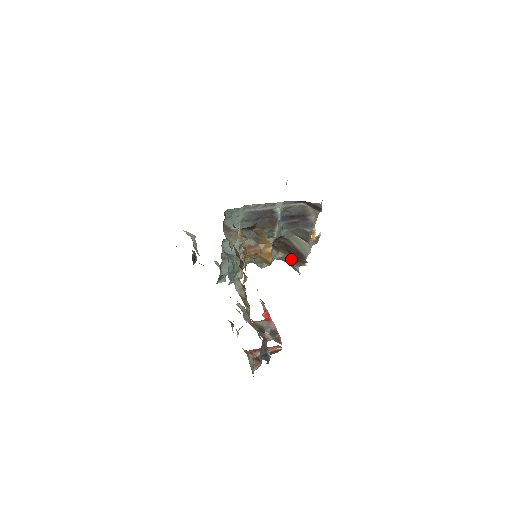
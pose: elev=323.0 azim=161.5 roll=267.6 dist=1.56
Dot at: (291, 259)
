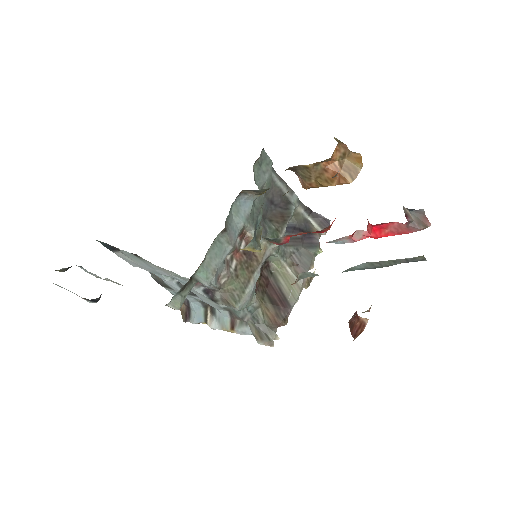
Dot at: (267, 313)
